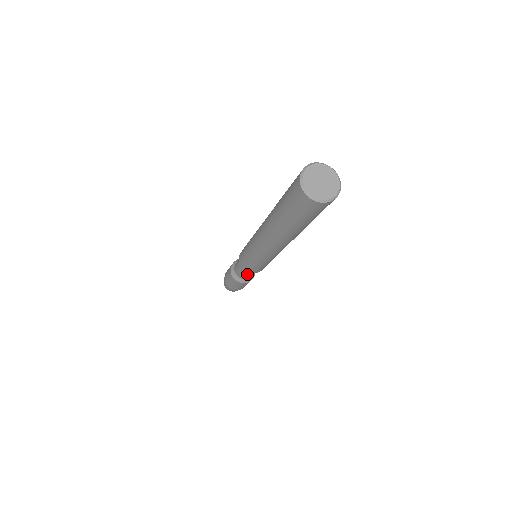
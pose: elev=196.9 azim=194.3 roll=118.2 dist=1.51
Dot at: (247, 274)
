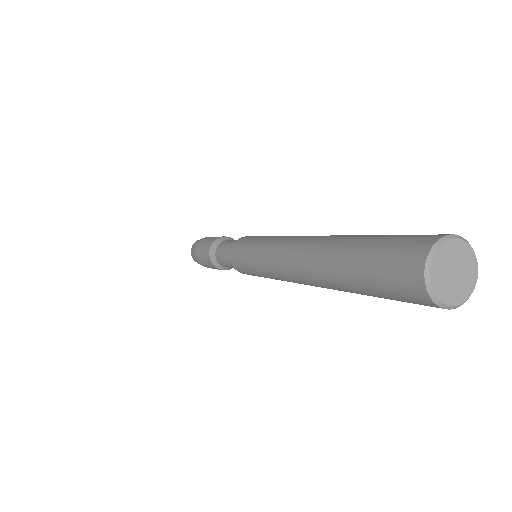
Dot at: (233, 267)
